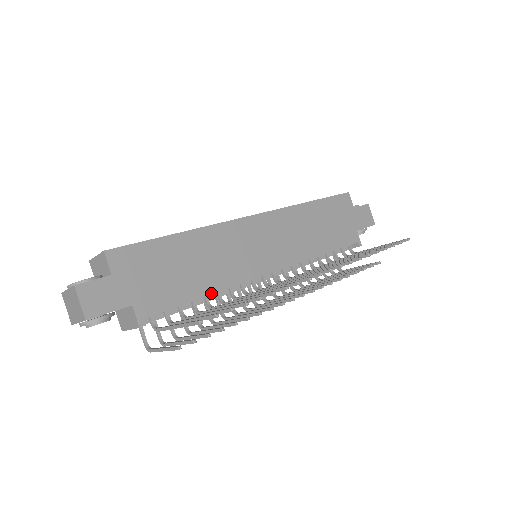
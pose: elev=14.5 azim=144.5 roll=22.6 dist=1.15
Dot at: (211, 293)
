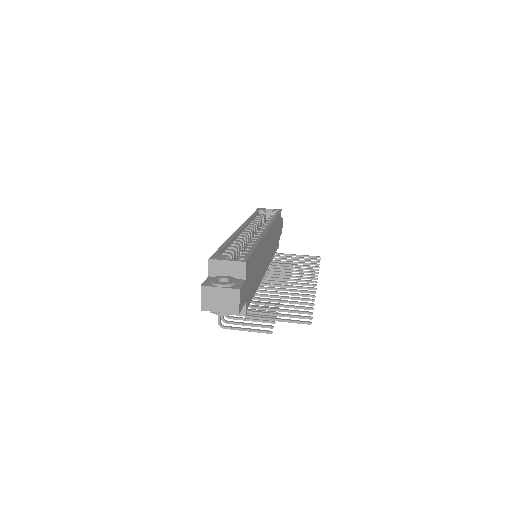
Dot at: (257, 288)
